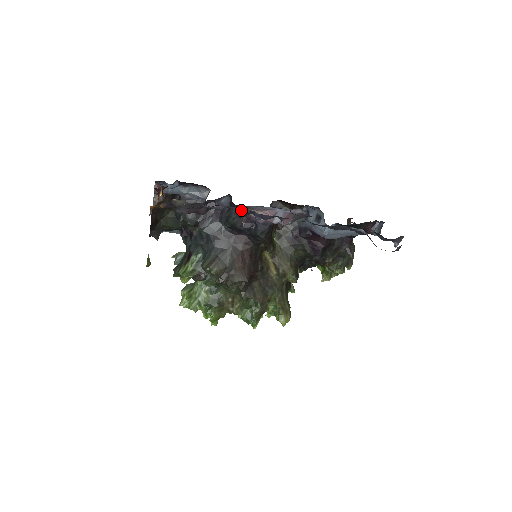
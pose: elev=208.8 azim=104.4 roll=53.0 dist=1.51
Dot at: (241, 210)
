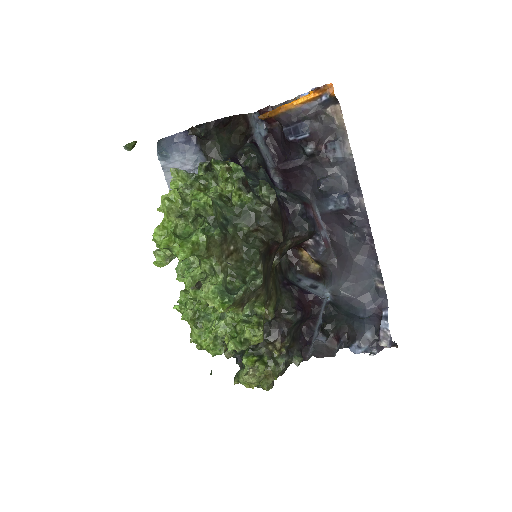
Dot at: (340, 180)
